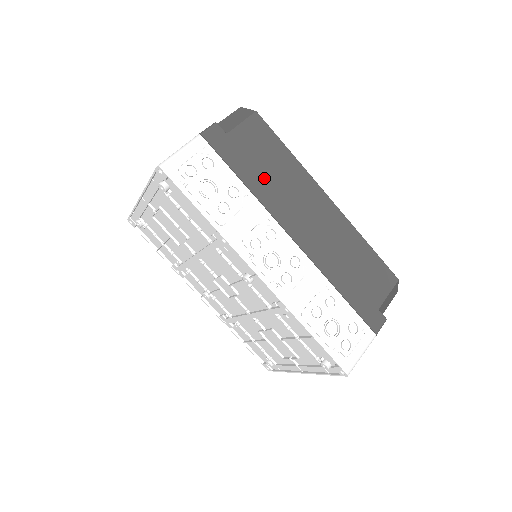
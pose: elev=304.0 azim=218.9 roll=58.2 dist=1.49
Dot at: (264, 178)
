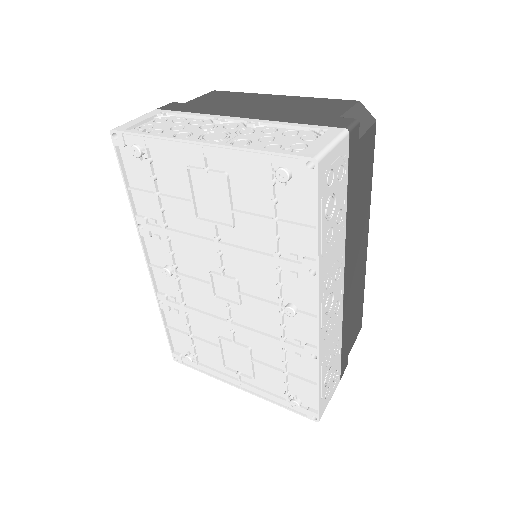
Dot at: (355, 206)
